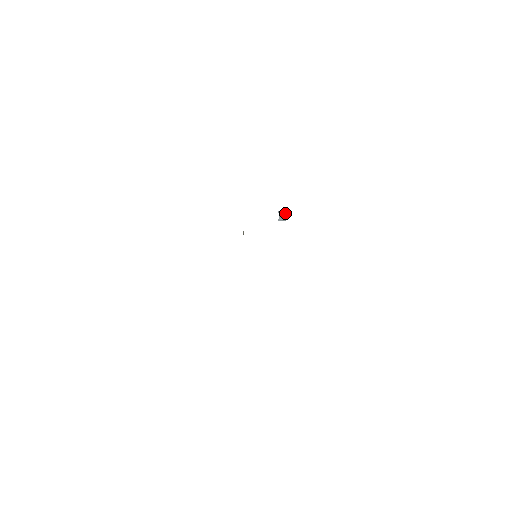
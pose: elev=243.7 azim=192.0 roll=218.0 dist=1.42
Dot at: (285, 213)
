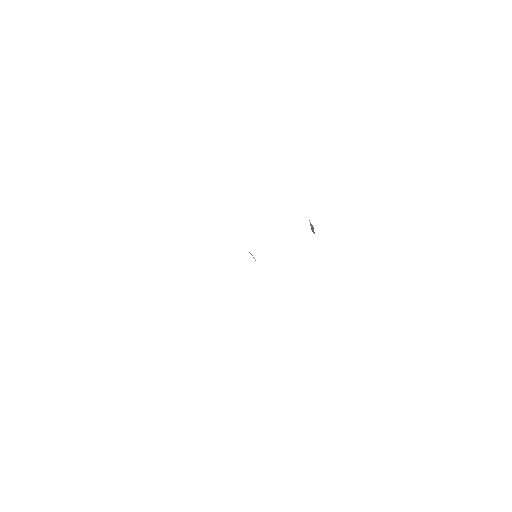
Dot at: (310, 224)
